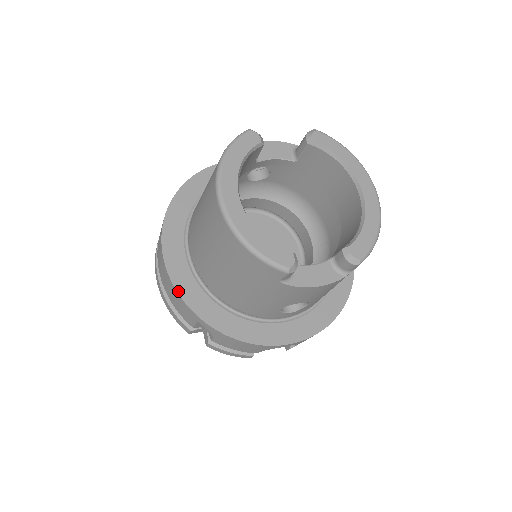
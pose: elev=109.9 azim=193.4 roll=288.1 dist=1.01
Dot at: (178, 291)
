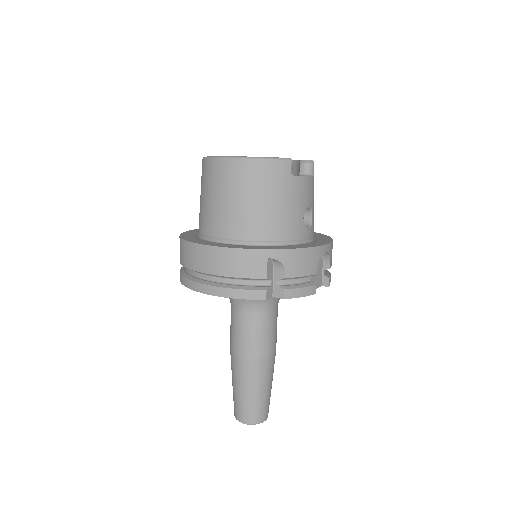
Dot at: (240, 248)
